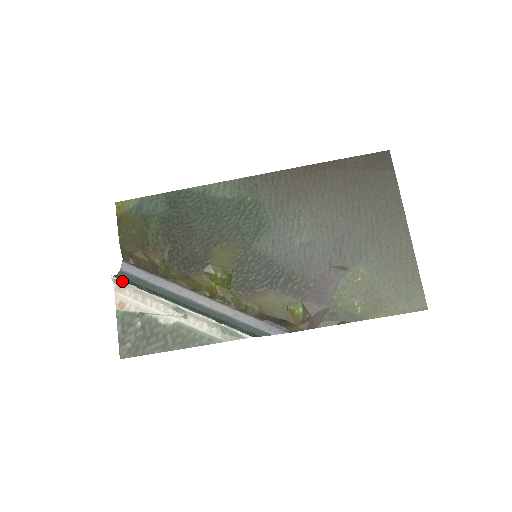
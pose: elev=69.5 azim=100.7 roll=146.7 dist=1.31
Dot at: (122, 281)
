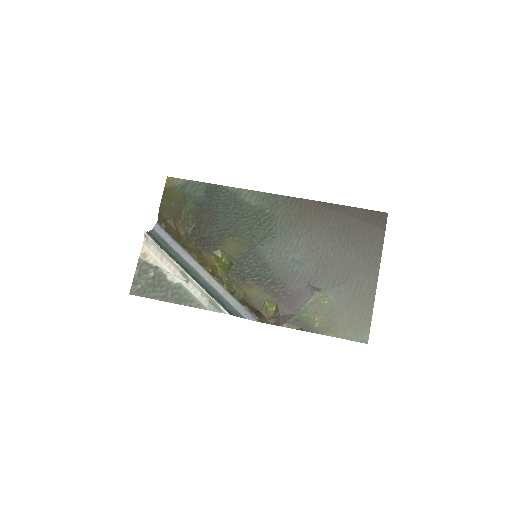
Dot at: (151, 238)
